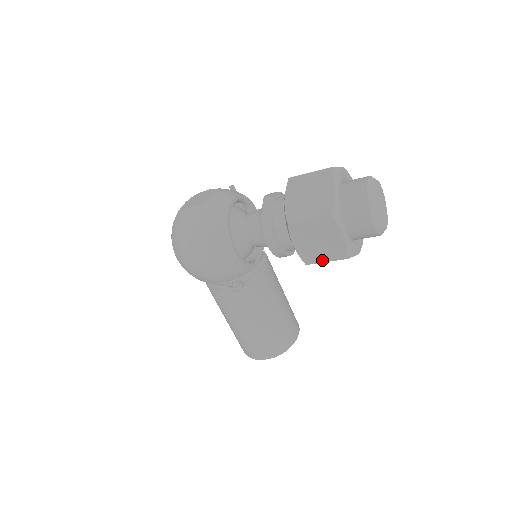
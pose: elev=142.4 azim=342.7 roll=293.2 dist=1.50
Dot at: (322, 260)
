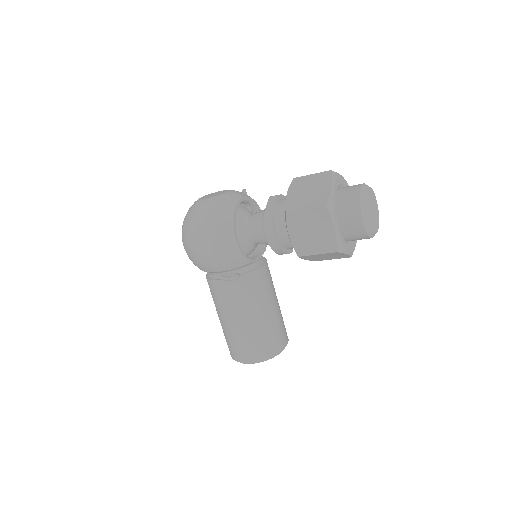
Dot at: (313, 252)
